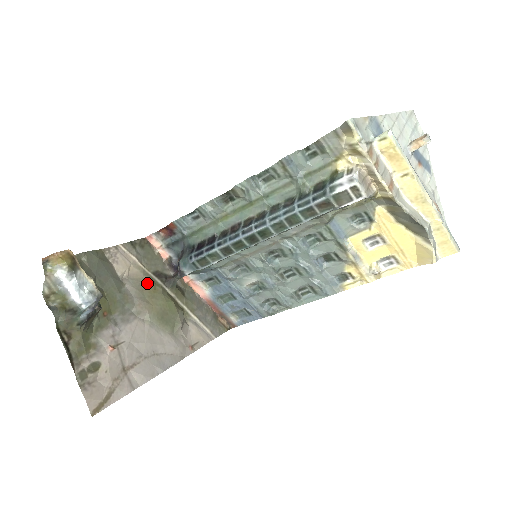
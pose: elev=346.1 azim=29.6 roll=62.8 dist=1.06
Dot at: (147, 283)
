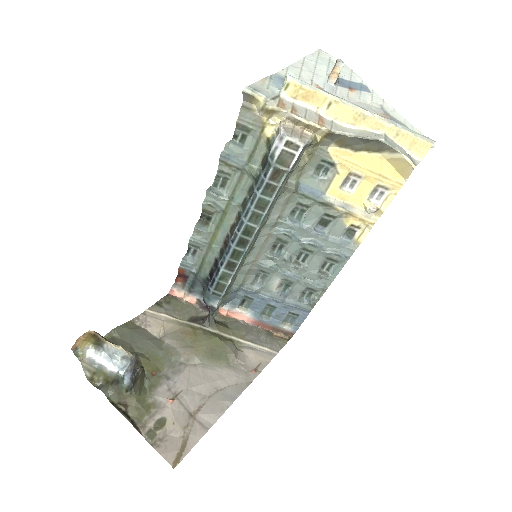
Dot at: (185, 331)
